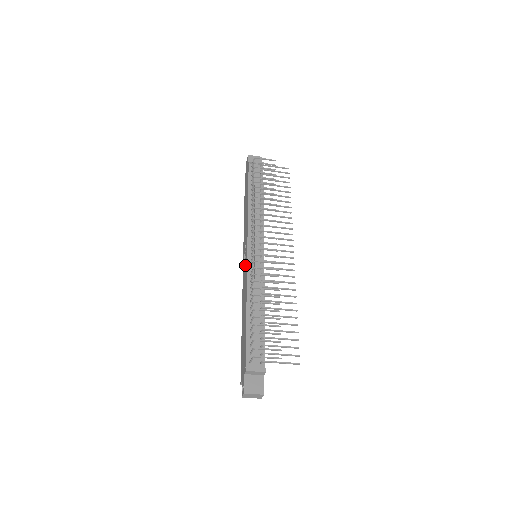
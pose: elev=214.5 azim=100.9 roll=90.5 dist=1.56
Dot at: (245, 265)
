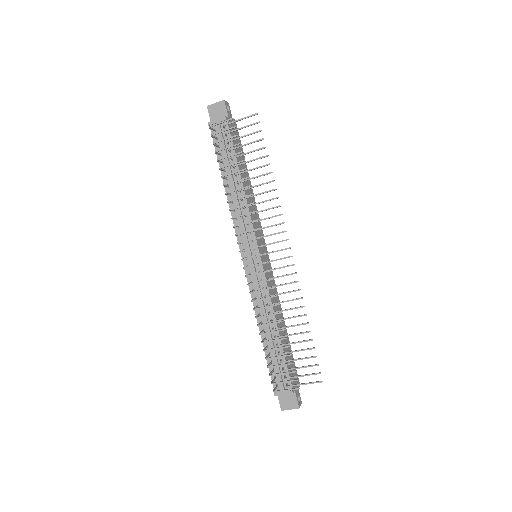
Dot at: occluded
